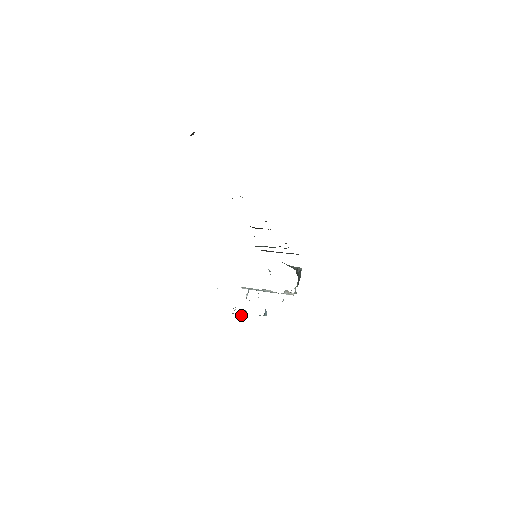
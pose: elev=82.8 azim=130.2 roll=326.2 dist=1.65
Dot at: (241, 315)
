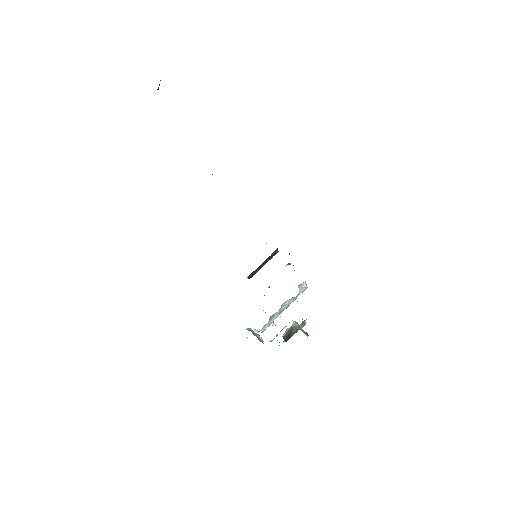
Dot at: (291, 332)
